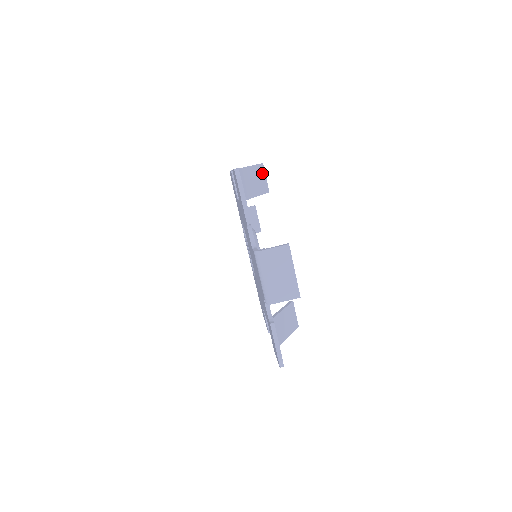
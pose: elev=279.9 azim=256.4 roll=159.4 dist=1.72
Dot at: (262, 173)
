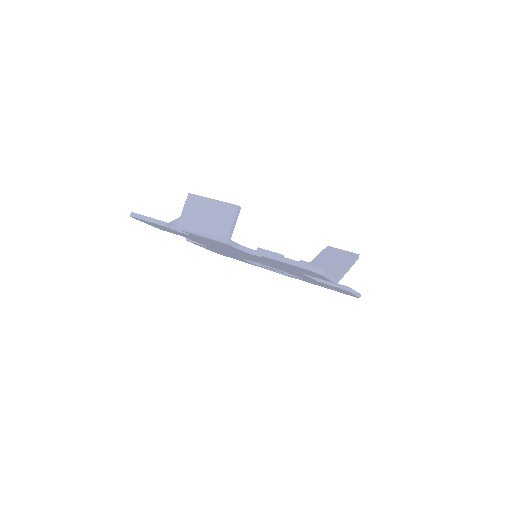
Dot at: occluded
